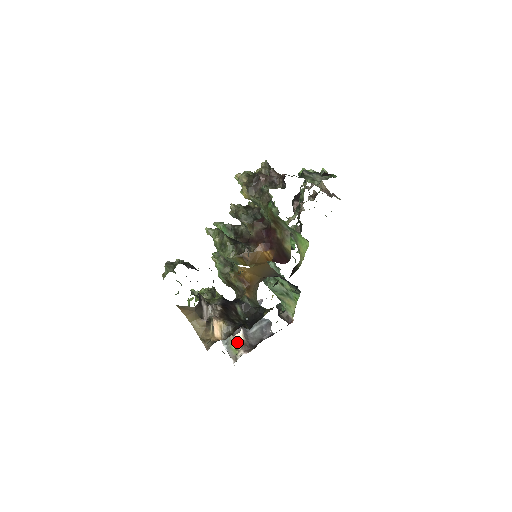
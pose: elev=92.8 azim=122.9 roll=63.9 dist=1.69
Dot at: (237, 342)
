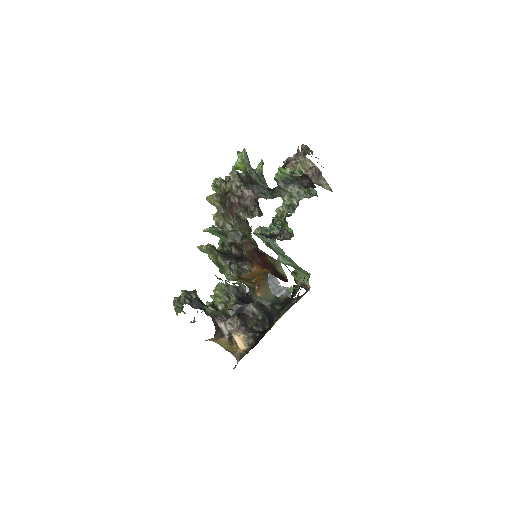
Dot at: occluded
